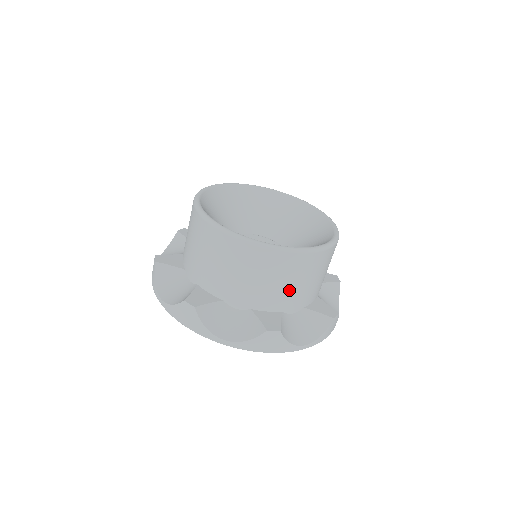
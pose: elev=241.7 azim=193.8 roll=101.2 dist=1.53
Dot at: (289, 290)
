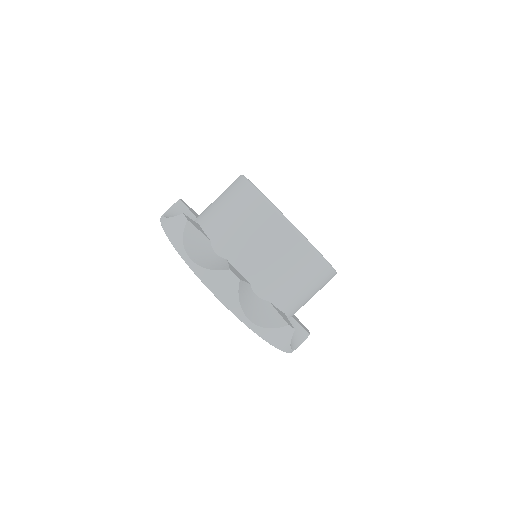
Dot at: (268, 265)
